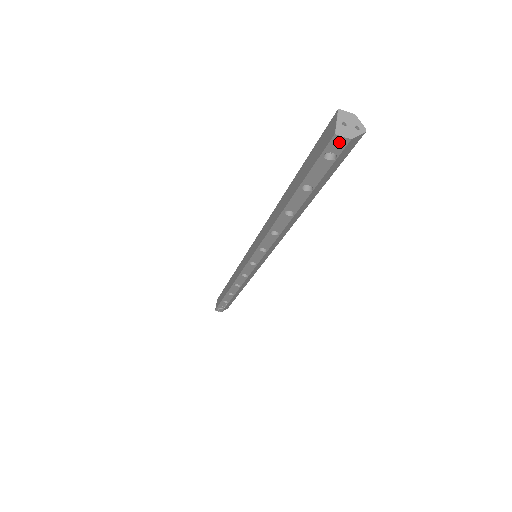
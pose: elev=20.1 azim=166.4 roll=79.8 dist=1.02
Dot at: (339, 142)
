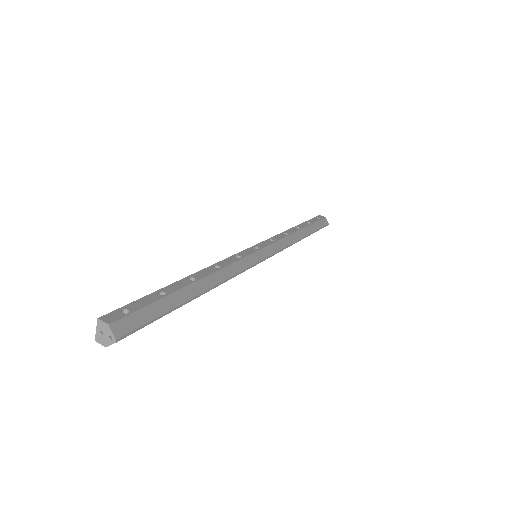
Dot at: (106, 341)
